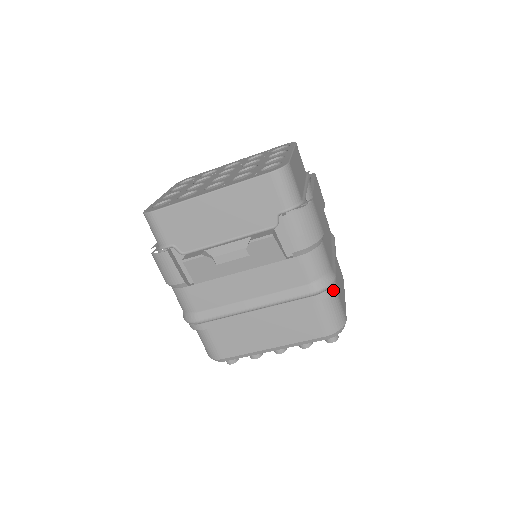
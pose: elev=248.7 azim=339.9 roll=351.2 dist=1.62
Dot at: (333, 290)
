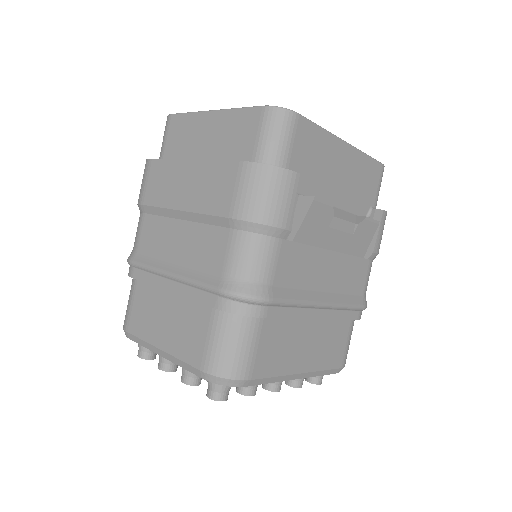
Dot at: occluded
